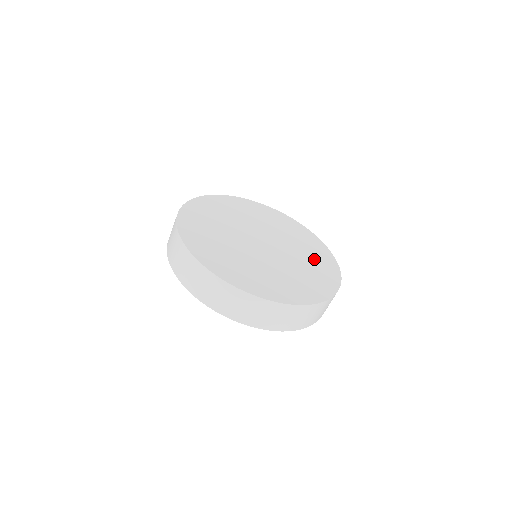
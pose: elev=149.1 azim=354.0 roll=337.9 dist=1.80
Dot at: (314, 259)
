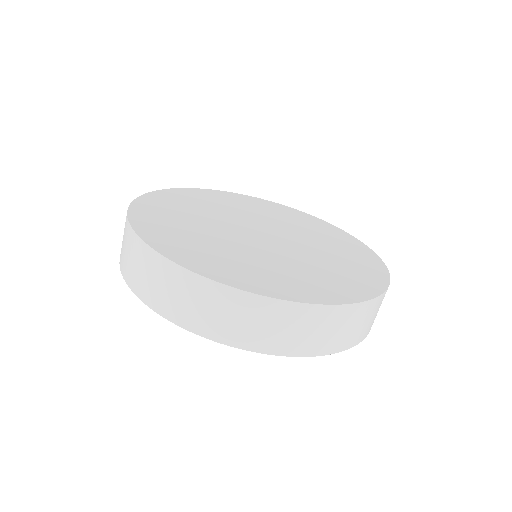
Dot at: (345, 265)
